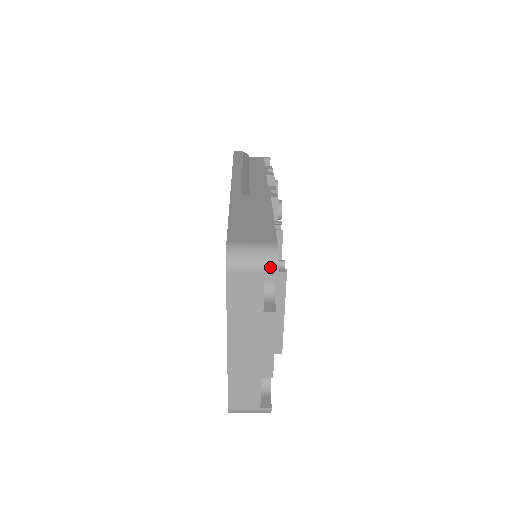
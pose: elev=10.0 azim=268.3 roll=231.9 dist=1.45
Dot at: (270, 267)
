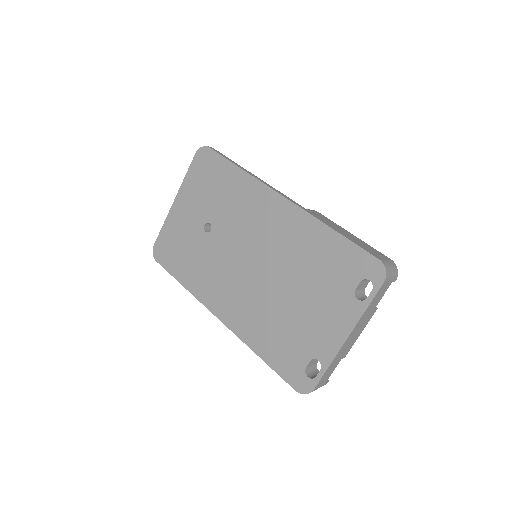
Dot at: (396, 277)
